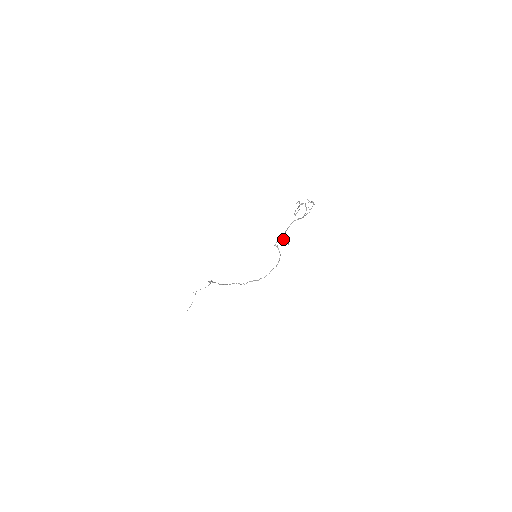
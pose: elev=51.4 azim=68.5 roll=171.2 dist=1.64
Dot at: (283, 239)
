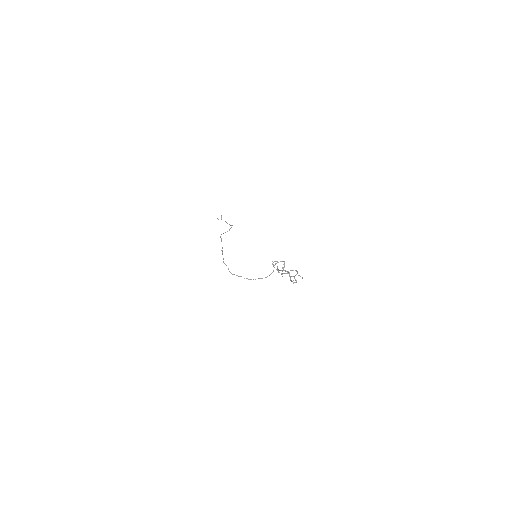
Dot at: occluded
